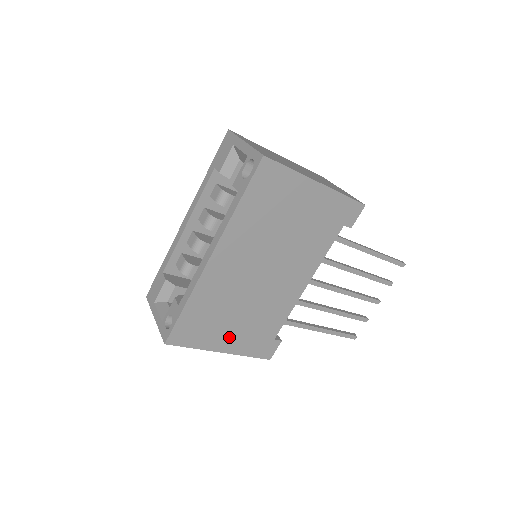
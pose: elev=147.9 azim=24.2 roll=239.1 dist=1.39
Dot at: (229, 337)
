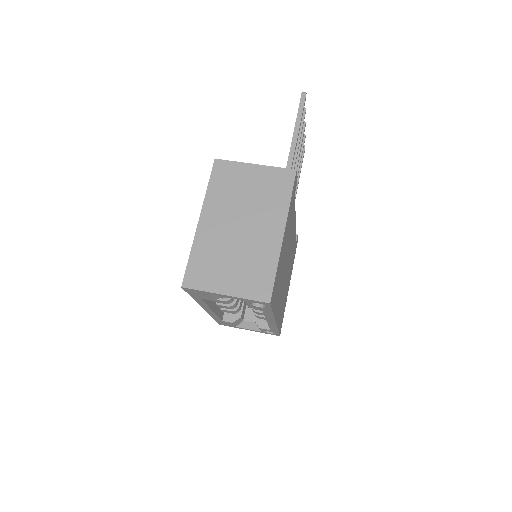
Dot at: (288, 285)
